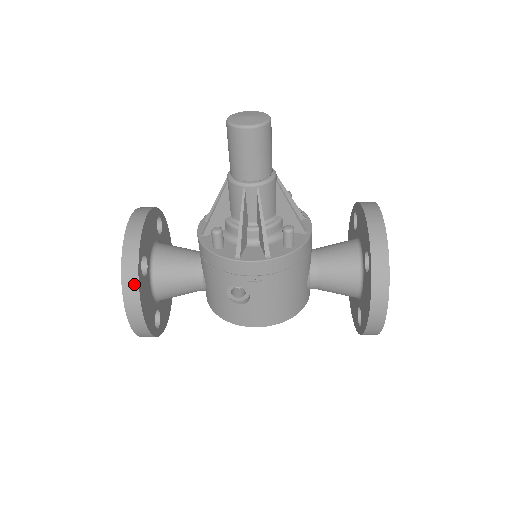
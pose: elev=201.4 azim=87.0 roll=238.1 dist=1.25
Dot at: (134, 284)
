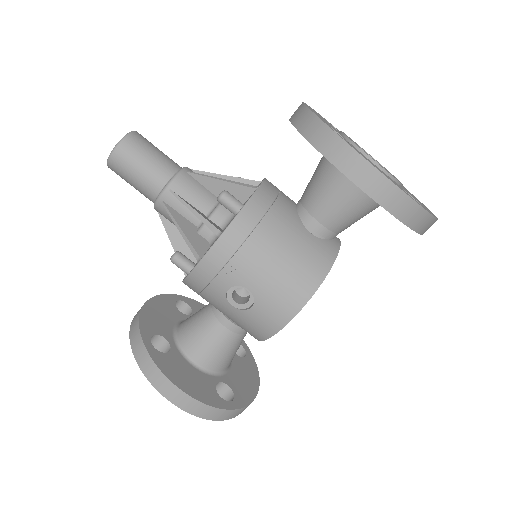
Dot at: (150, 364)
